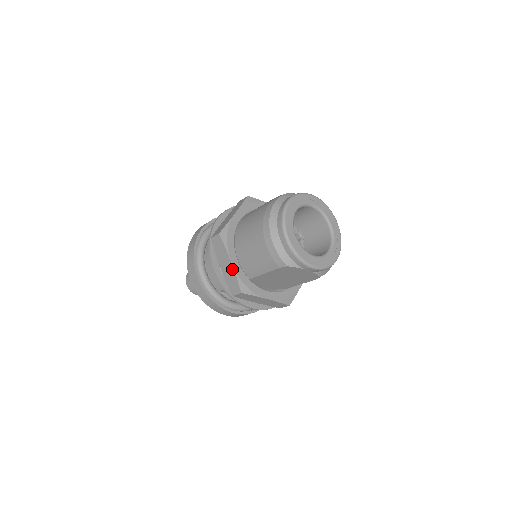
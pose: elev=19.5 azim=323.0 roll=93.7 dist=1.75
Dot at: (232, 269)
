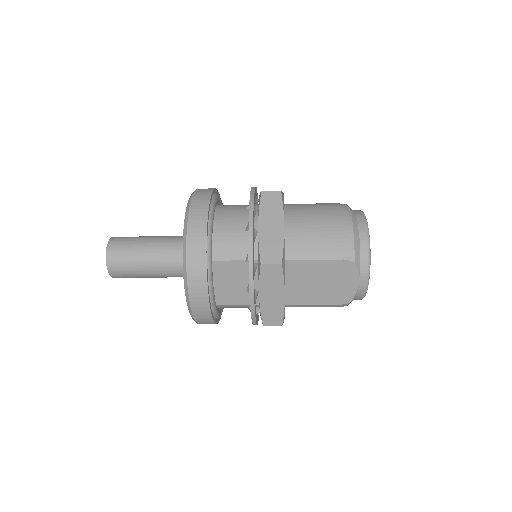
Dot at: (281, 233)
